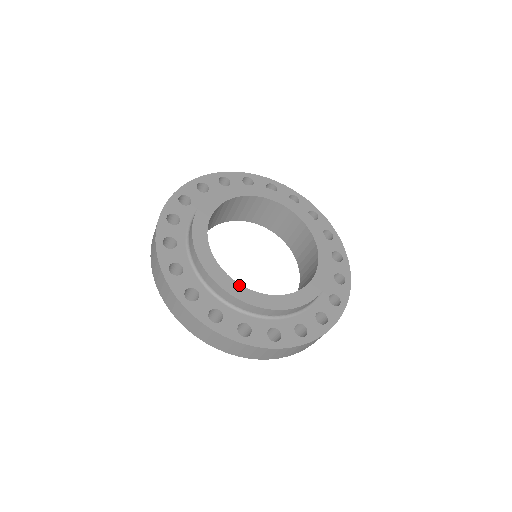
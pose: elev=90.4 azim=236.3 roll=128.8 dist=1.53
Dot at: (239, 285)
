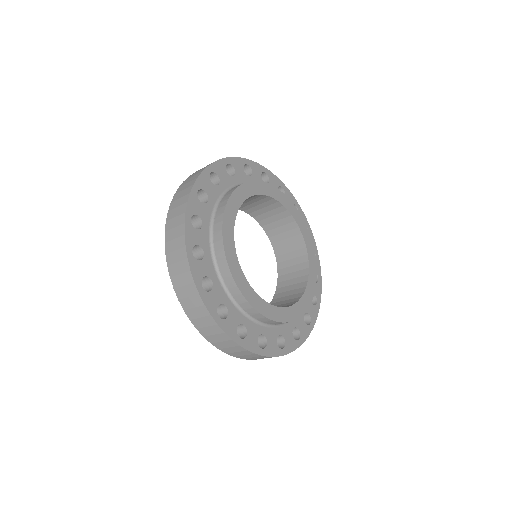
Dot at: (235, 251)
